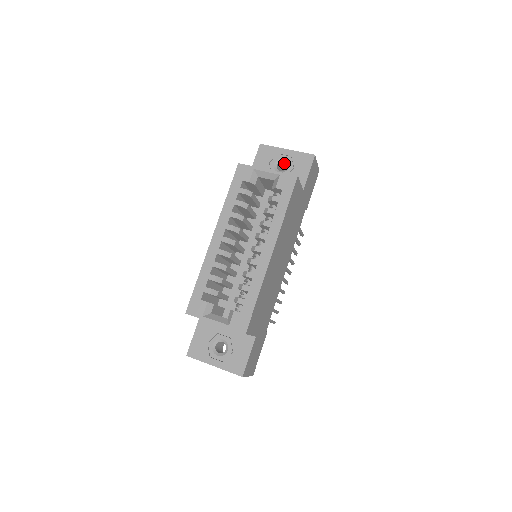
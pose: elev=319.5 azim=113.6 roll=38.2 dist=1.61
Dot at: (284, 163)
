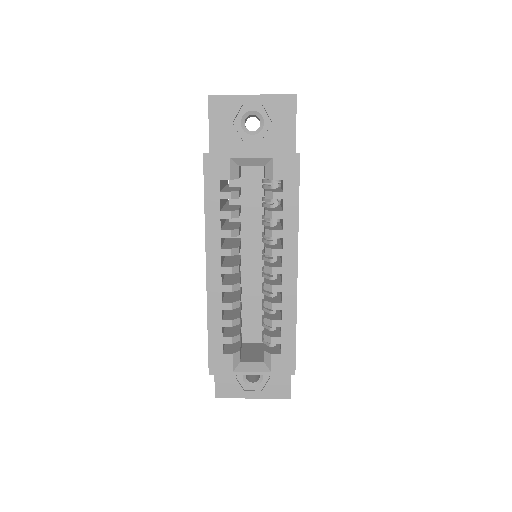
Dot at: (252, 115)
